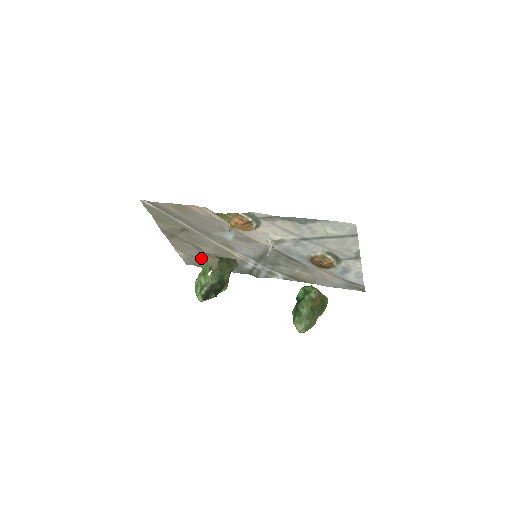
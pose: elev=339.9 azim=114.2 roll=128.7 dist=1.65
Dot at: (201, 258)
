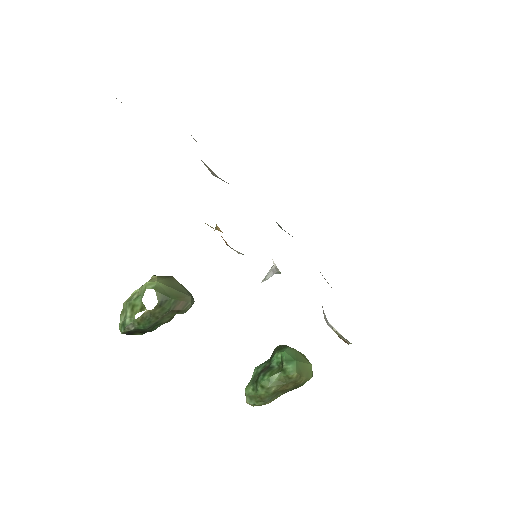
Dot at: occluded
